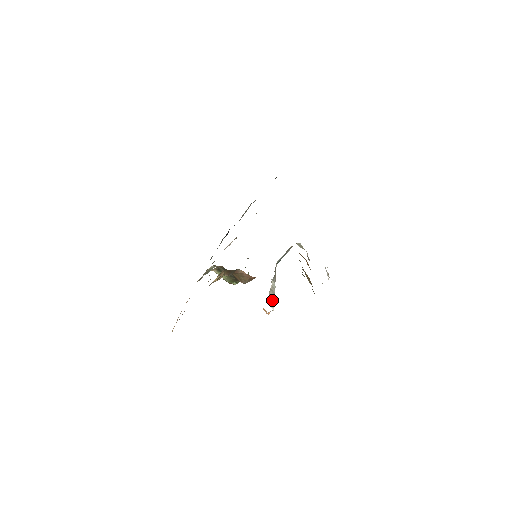
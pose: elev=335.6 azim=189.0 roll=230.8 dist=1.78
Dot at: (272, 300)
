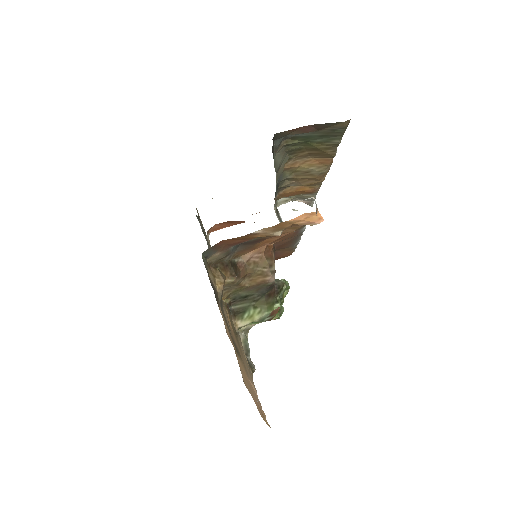
Dot at: occluded
